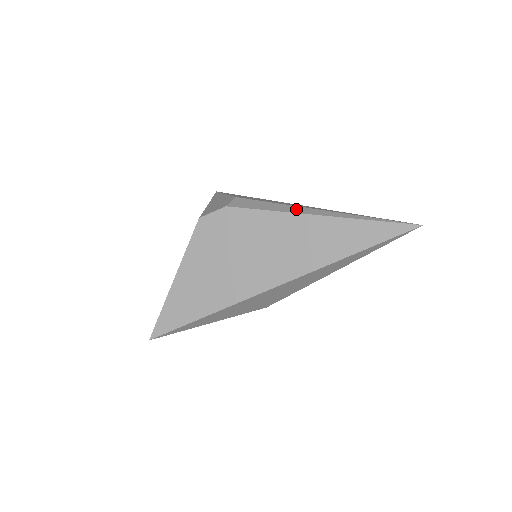
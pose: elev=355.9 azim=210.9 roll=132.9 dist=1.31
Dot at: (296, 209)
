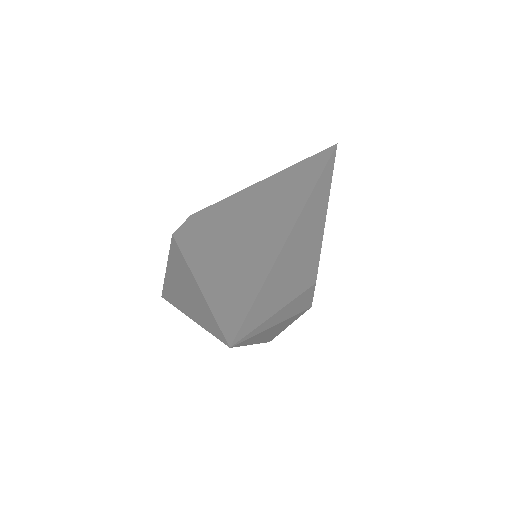
Dot at: occluded
